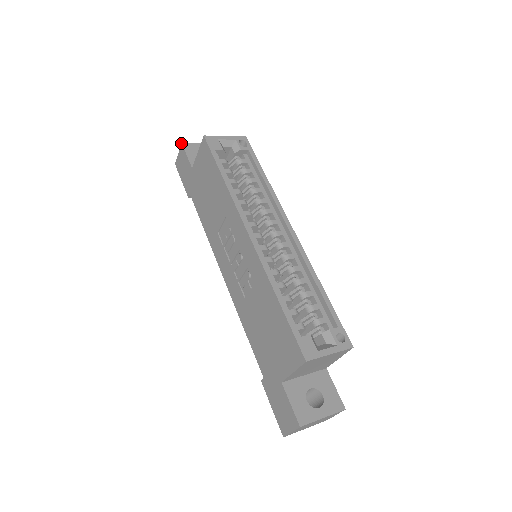
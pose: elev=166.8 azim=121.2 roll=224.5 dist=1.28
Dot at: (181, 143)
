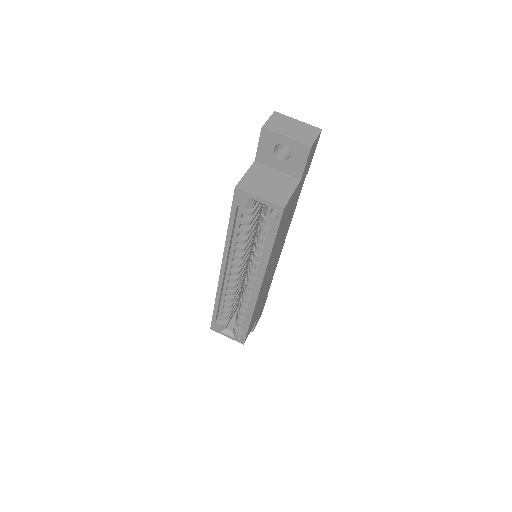
Dot at: occluded
